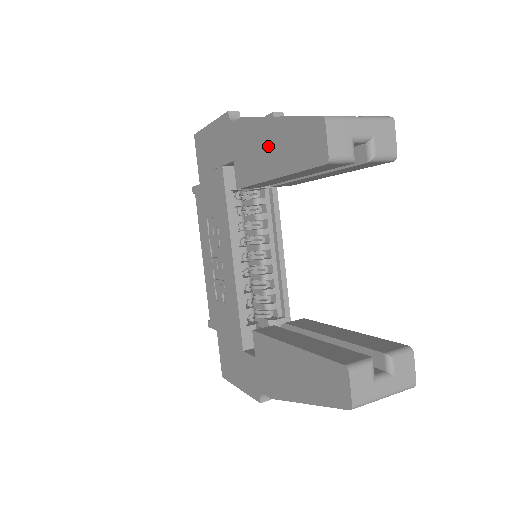
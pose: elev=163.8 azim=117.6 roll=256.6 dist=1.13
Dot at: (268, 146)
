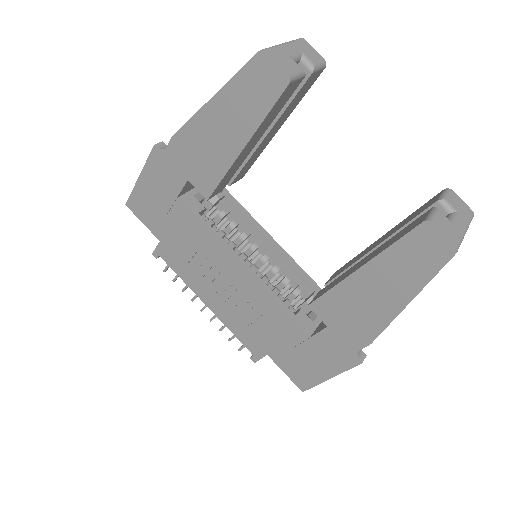
Dot at: (219, 129)
